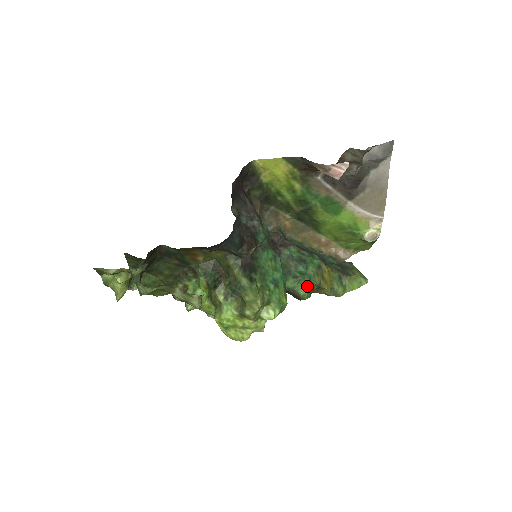
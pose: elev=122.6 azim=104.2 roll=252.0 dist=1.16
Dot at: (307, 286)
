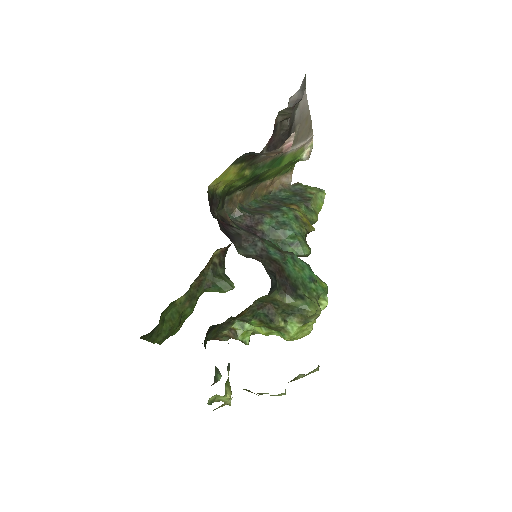
Dot at: (305, 244)
